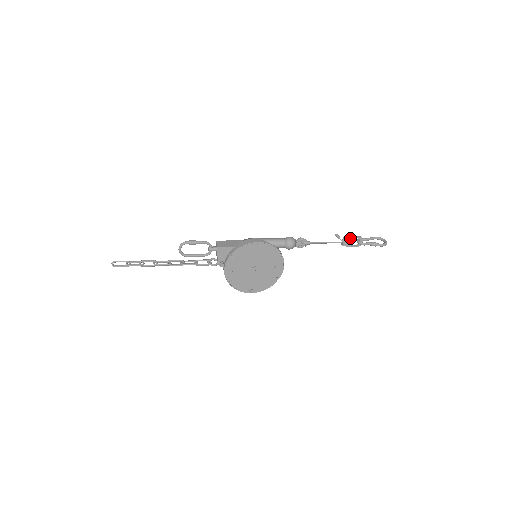
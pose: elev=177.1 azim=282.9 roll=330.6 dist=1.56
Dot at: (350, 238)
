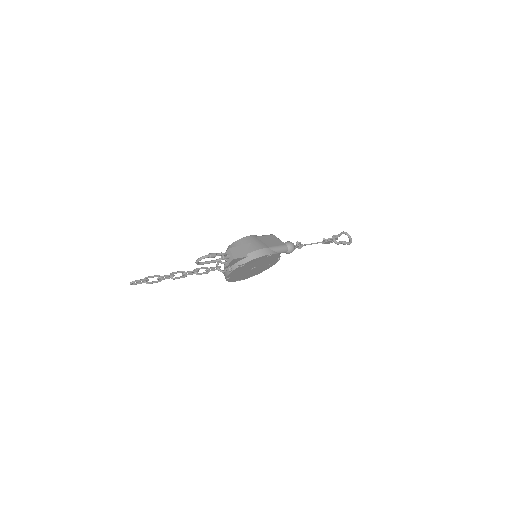
Dot at: (331, 239)
